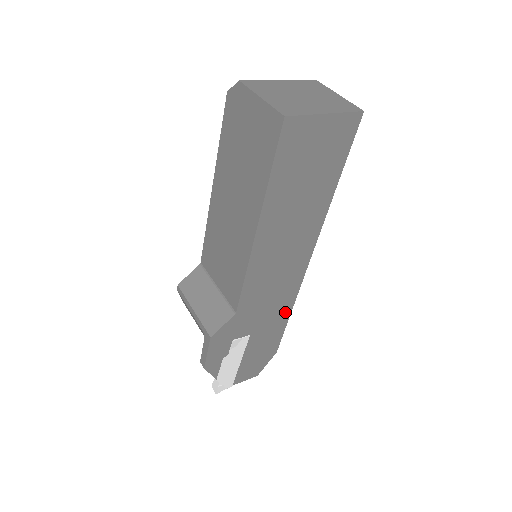
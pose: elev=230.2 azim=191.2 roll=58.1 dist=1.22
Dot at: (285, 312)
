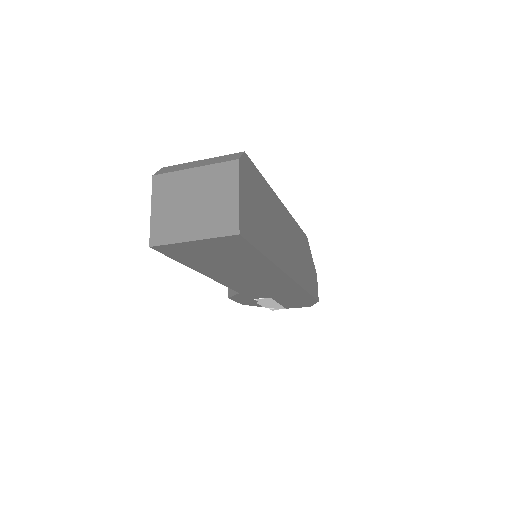
Dot at: (299, 292)
